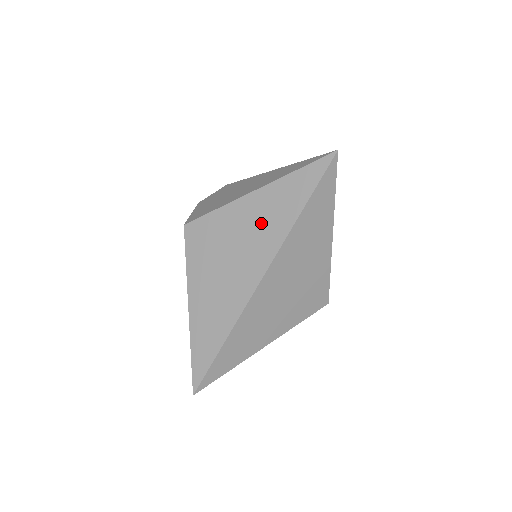
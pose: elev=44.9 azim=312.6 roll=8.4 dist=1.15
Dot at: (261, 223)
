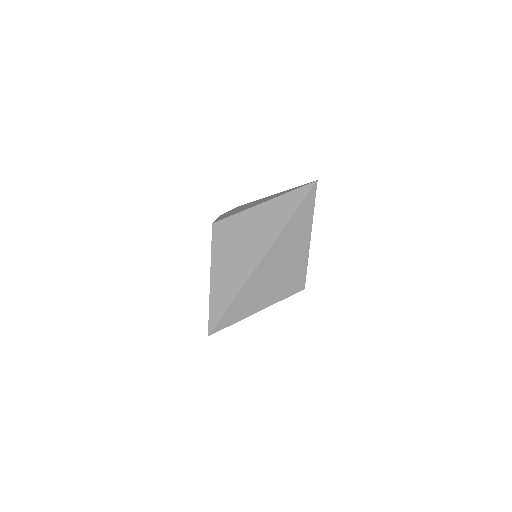
Dot at: (266, 223)
